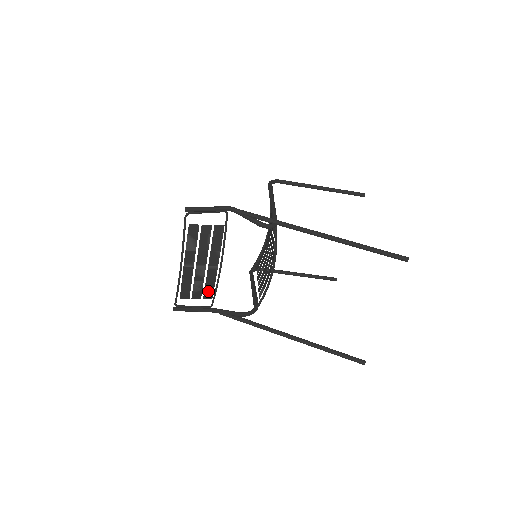
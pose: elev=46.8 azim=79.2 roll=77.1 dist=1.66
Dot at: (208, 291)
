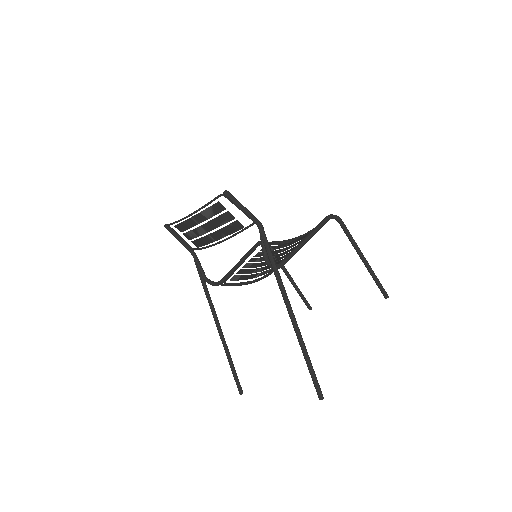
Dot at: (197, 243)
